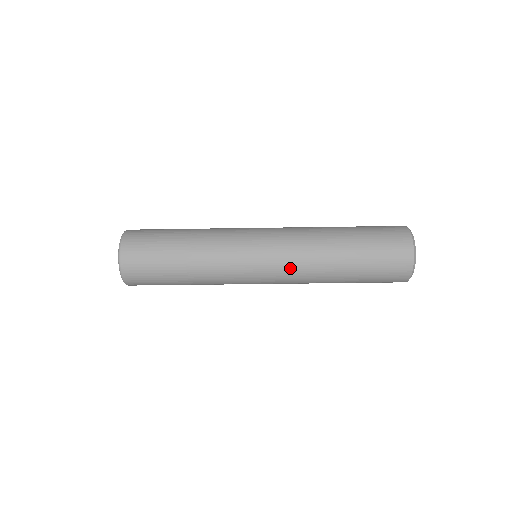
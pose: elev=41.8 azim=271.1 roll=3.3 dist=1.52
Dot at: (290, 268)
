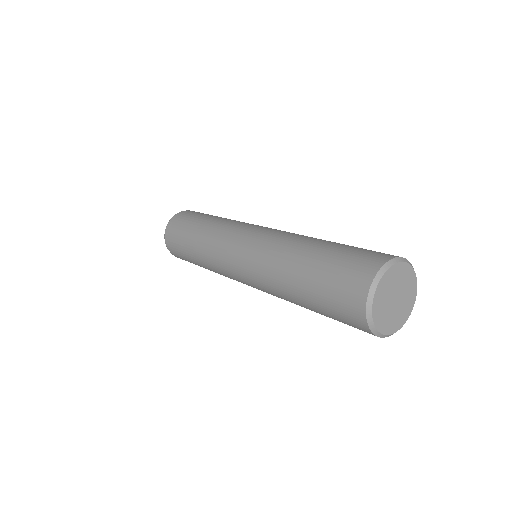
Dot at: occluded
